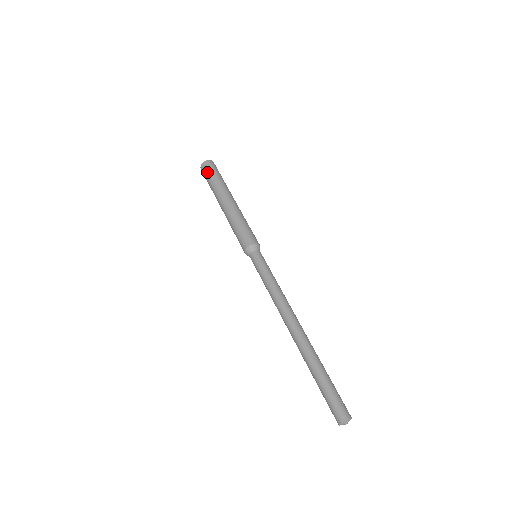
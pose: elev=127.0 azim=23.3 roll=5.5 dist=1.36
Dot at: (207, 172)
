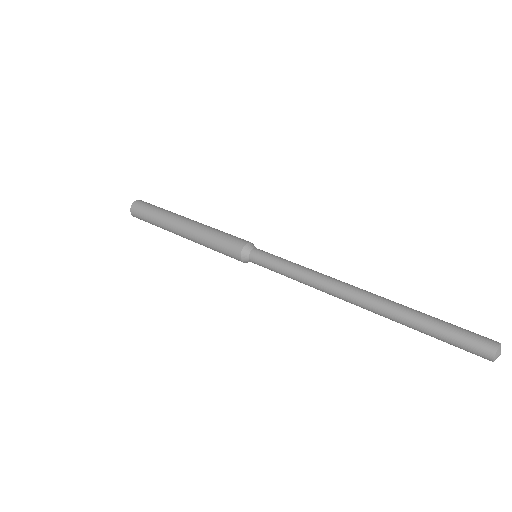
Dot at: (148, 204)
